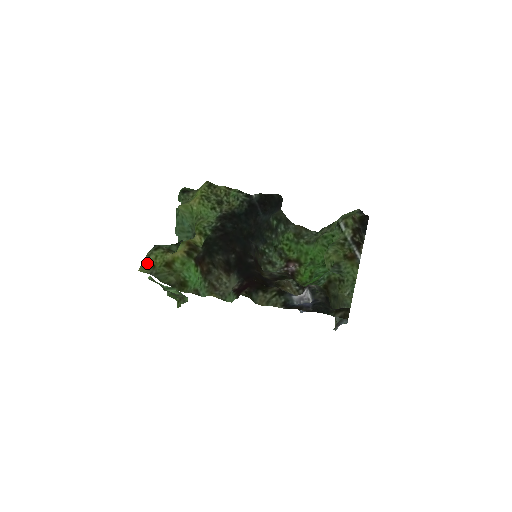
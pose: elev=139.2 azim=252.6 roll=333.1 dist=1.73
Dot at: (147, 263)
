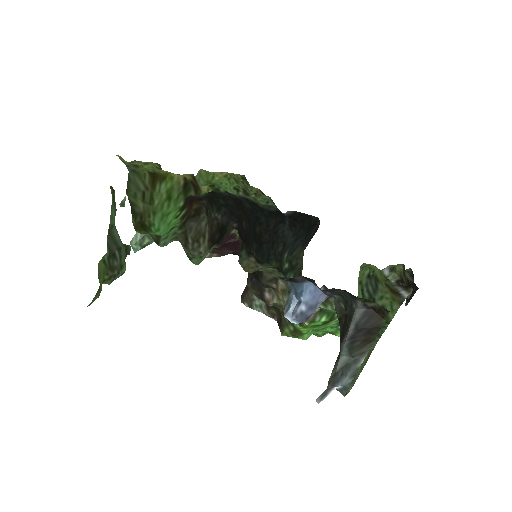
Dot at: occluded
